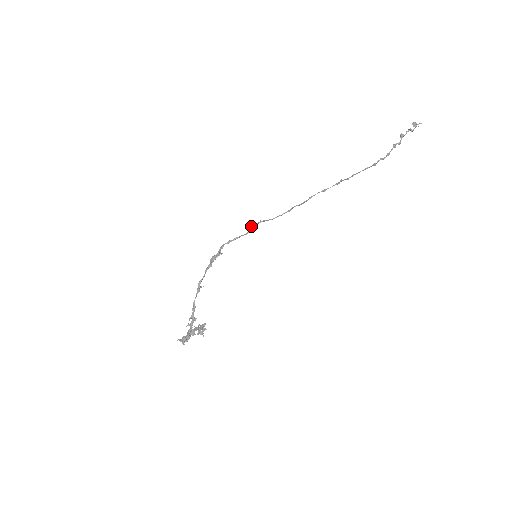
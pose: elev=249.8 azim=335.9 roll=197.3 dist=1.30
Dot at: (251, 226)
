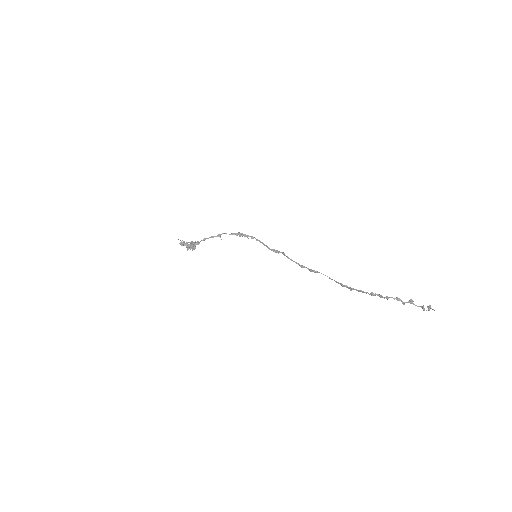
Dot at: (277, 250)
